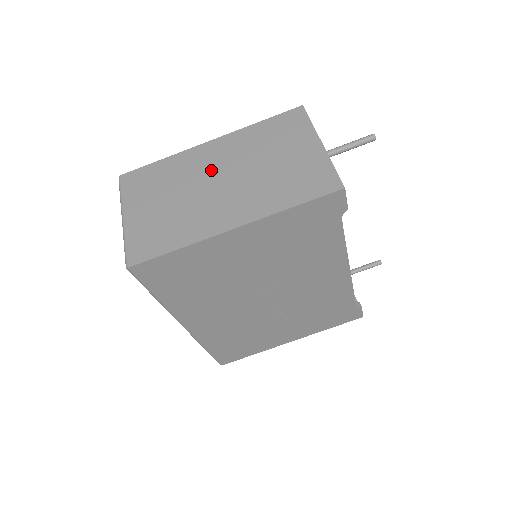
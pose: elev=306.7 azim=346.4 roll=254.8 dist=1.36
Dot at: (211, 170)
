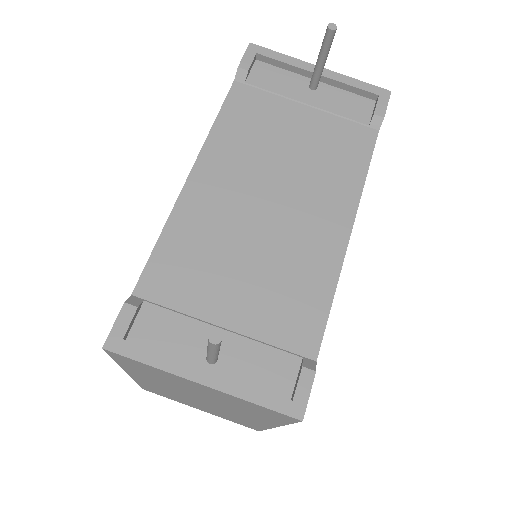
Dot at: (179, 394)
